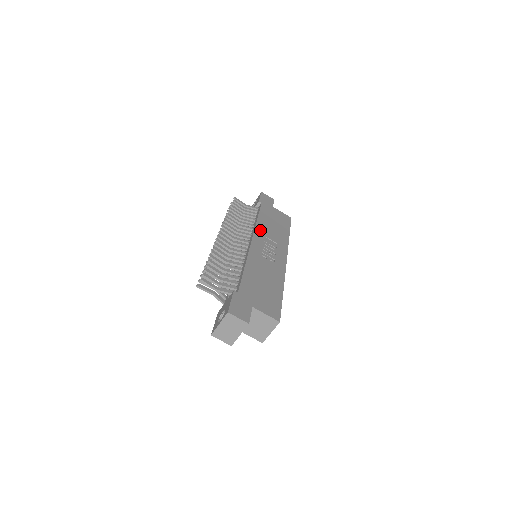
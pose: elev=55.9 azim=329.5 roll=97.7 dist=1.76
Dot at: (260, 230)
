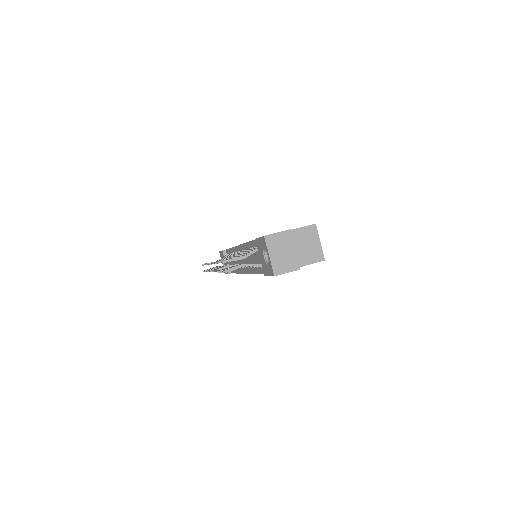
Dot at: occluded
